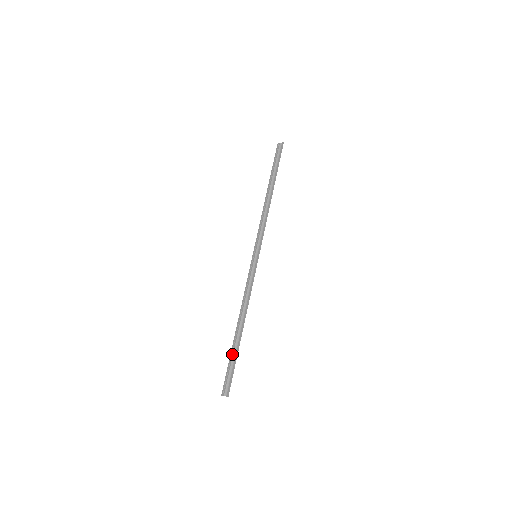
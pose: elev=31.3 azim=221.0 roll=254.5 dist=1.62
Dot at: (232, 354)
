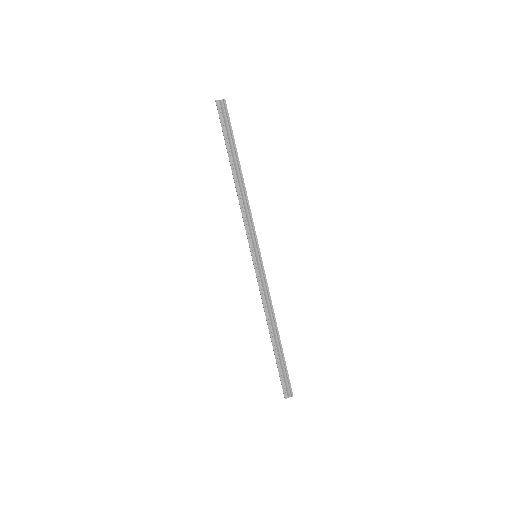
Dot at: (279, 361)
